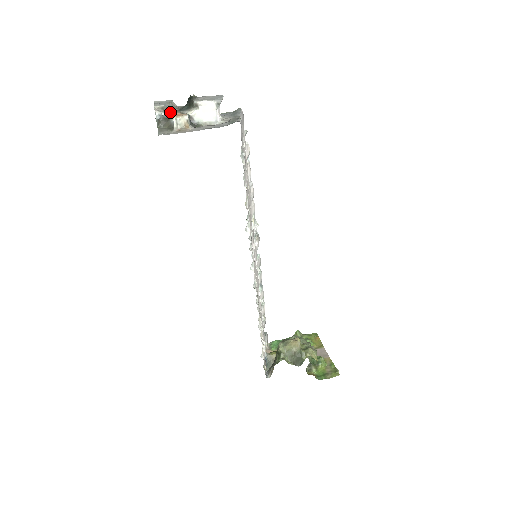
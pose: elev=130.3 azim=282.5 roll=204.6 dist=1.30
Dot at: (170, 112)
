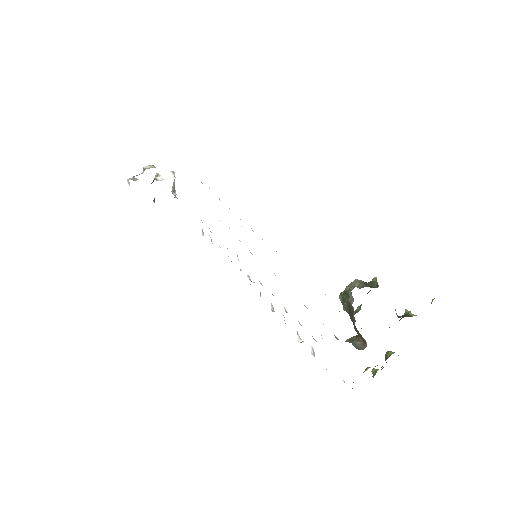
Dot at: occluded
